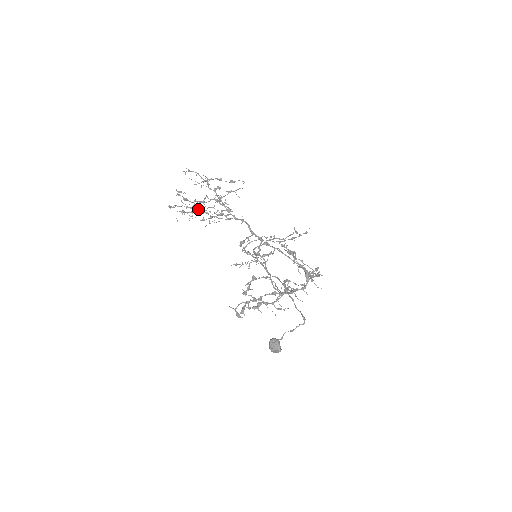
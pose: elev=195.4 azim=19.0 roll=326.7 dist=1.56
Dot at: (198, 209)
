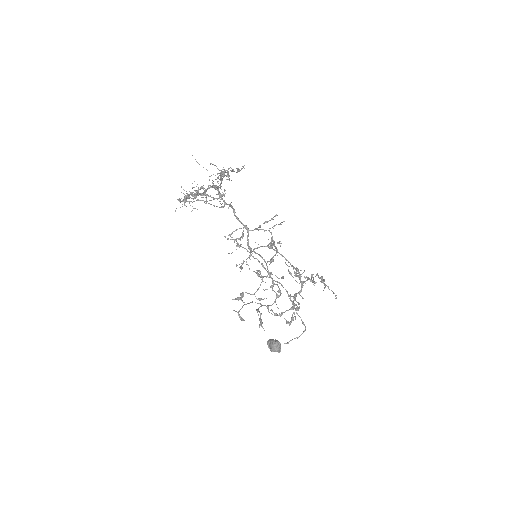
Dot at: occluded
